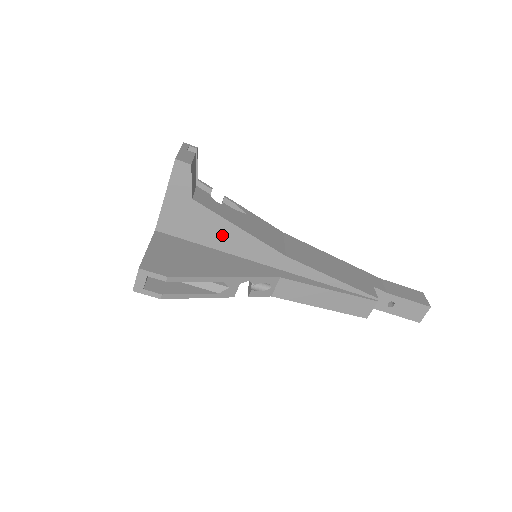
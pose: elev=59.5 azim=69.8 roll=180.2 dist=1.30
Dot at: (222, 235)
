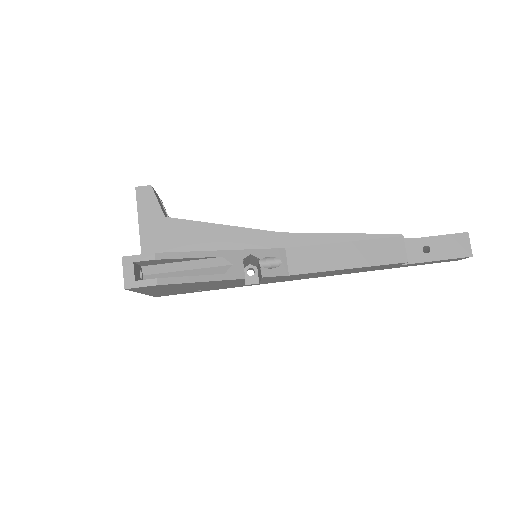
Dot at: (209, 240)
